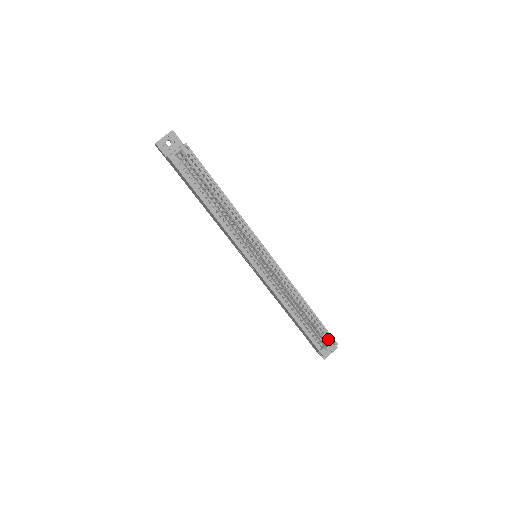
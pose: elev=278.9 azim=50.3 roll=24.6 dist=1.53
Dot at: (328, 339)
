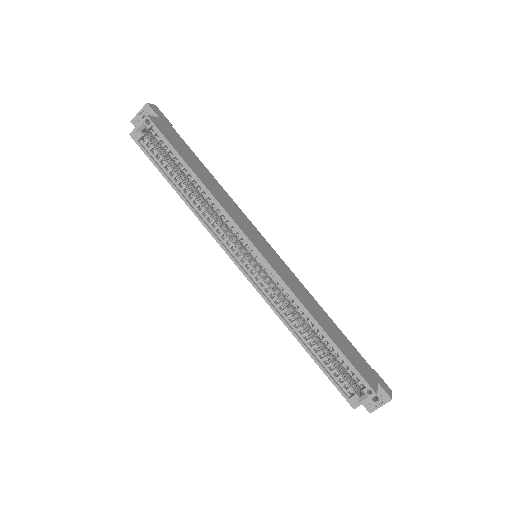
Dot at: (364, 384)
